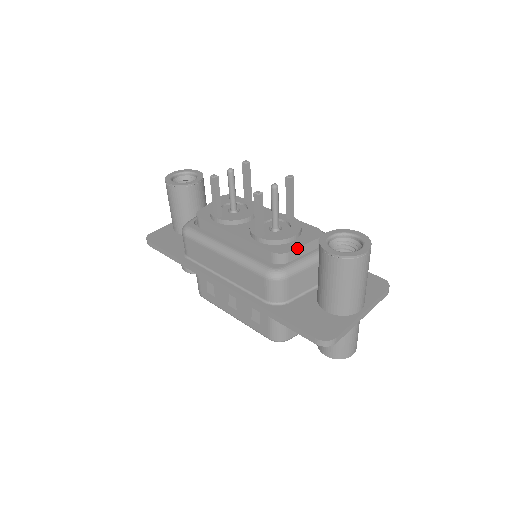
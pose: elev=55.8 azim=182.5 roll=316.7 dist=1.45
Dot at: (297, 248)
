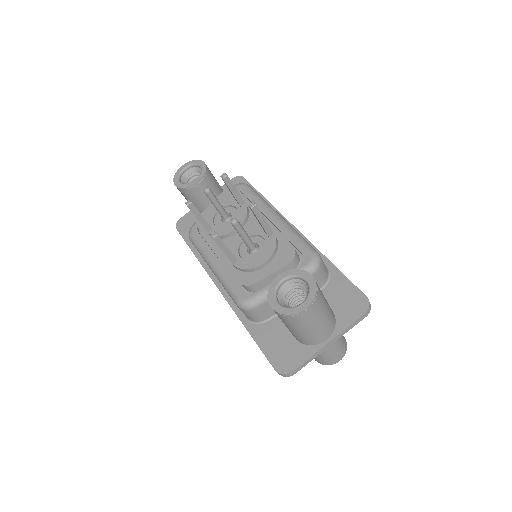
Dot at: (264, 278)
